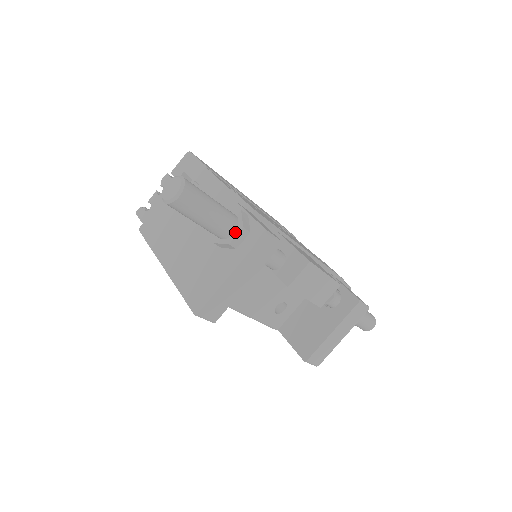
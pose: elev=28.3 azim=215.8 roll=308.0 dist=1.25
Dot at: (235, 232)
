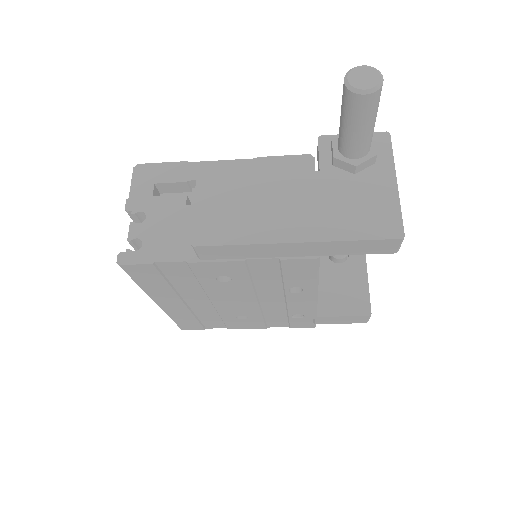
Dot at: (371, 143)
